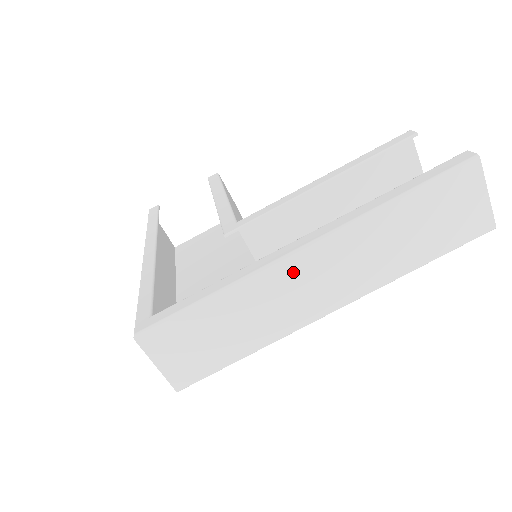
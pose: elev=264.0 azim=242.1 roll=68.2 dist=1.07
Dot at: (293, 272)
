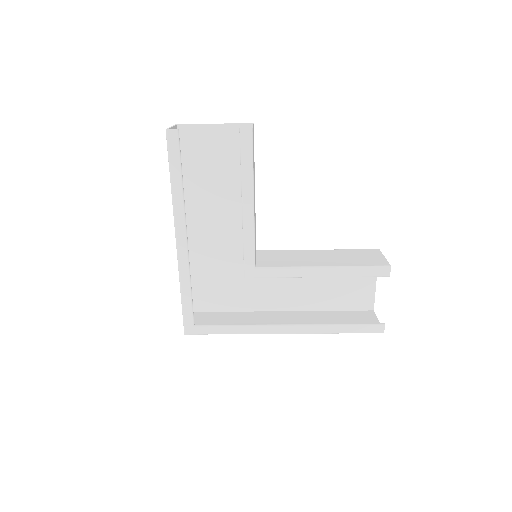
Dot at: occluded
